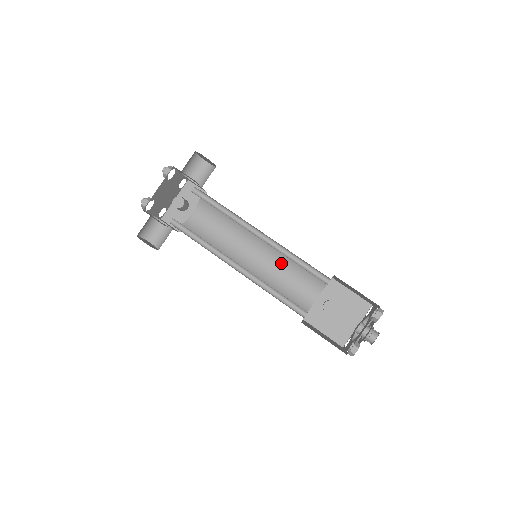
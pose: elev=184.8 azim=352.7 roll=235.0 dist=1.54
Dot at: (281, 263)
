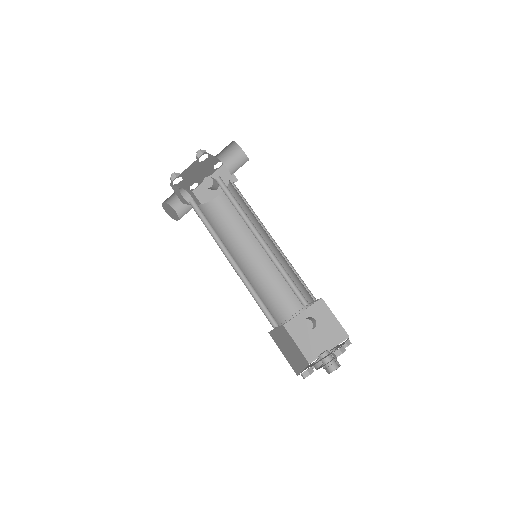
Dot at: occluded
